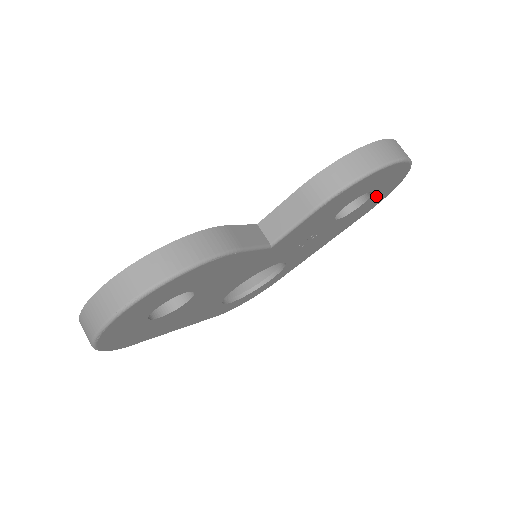
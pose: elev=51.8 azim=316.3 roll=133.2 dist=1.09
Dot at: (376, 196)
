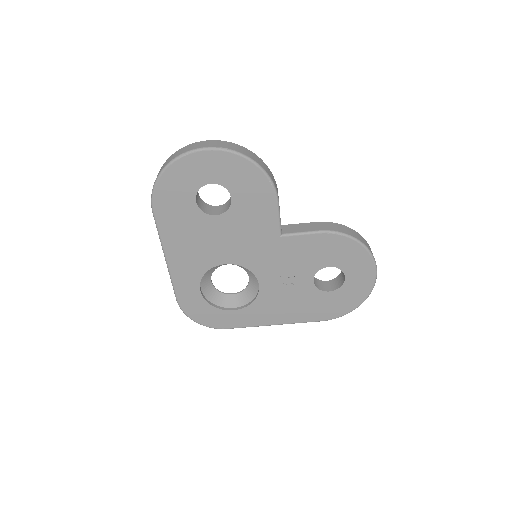
Dot at: (341, 296)
